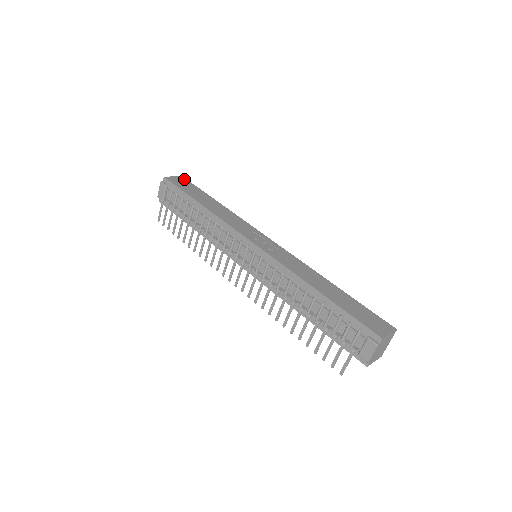
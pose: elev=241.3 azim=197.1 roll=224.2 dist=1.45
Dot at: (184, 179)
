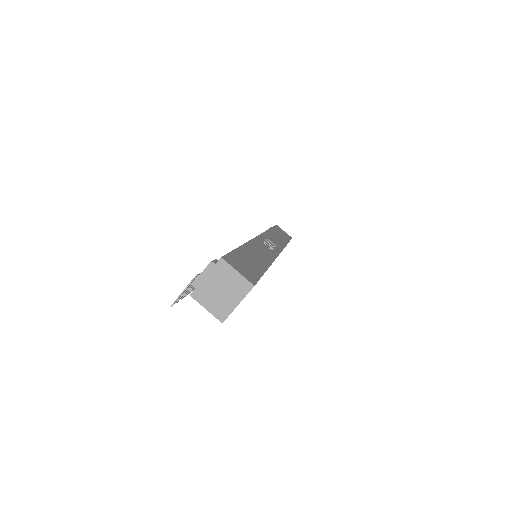
Dot at: (290, 237)
